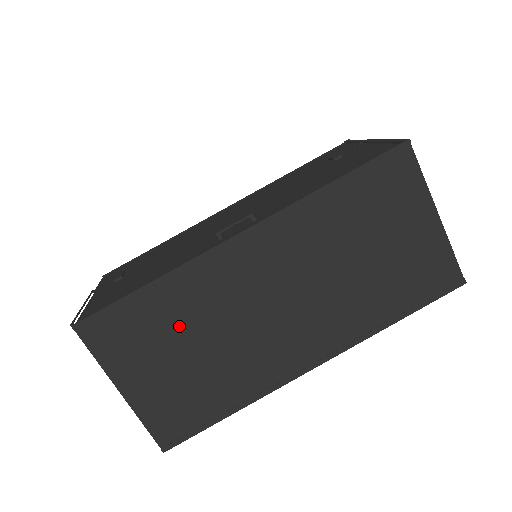
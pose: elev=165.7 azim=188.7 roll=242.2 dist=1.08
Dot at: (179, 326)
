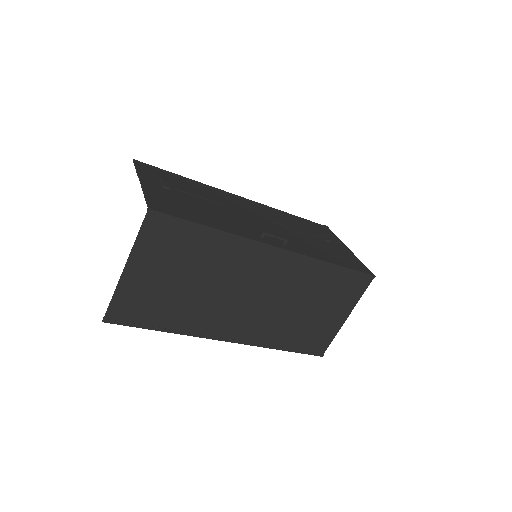
Dot at: (198, 263)
